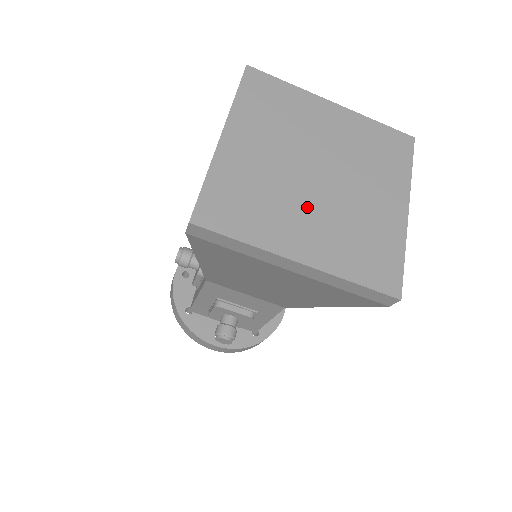
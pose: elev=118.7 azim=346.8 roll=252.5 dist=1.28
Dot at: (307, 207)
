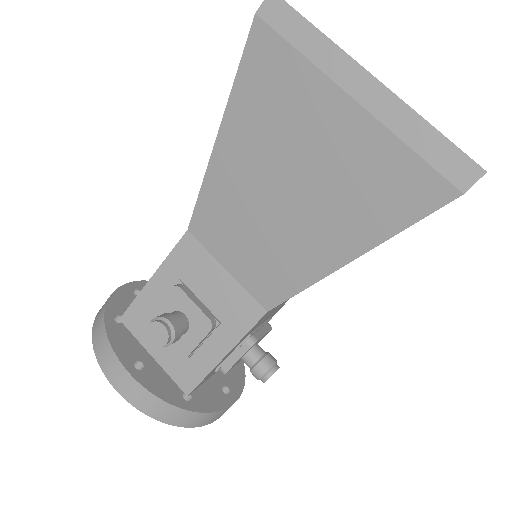
Dot at: occluded
